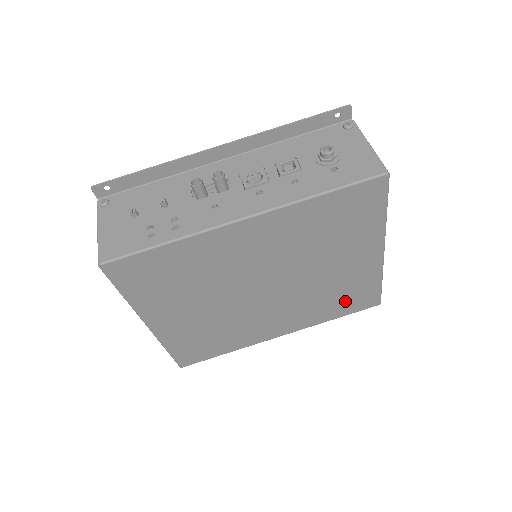
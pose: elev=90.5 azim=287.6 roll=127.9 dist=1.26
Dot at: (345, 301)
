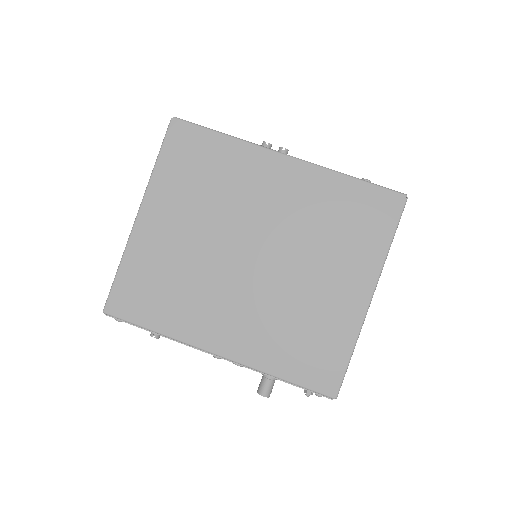
Dot at: (305, 352)
